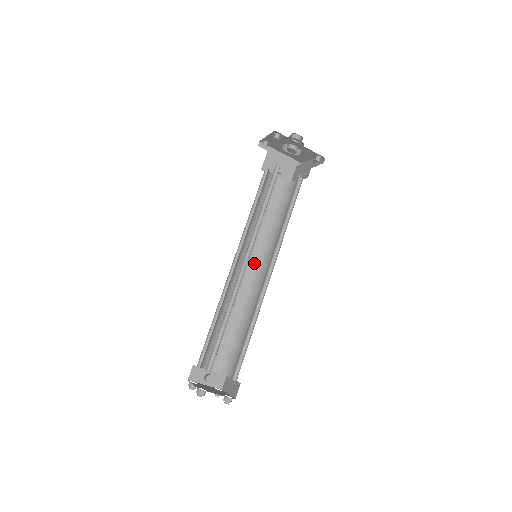
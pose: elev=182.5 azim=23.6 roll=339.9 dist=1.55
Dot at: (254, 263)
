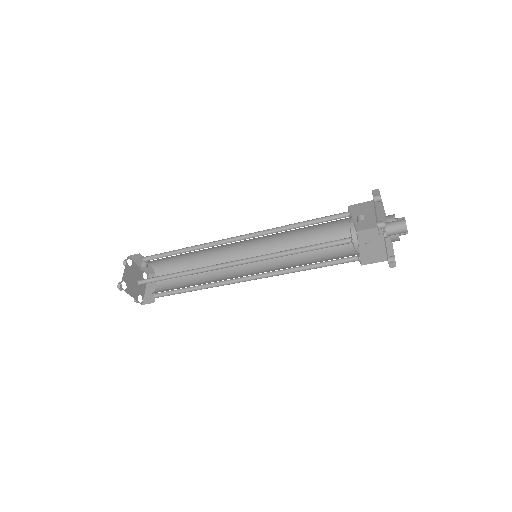
Dot at: (255, 248)
